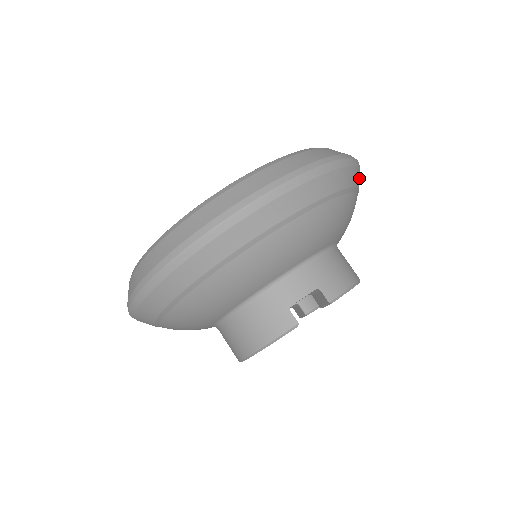
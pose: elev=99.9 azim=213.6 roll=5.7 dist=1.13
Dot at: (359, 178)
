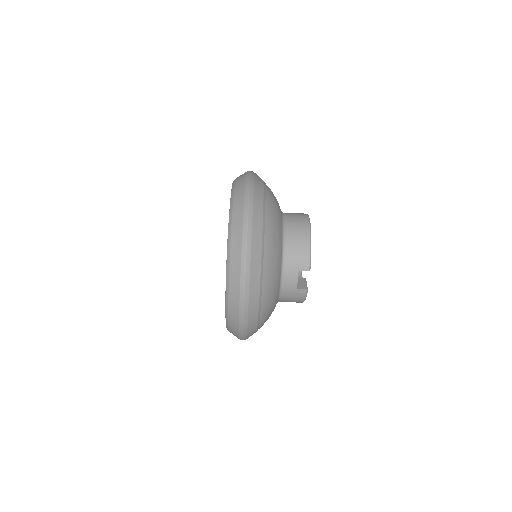
Dot at: (258, 202)
